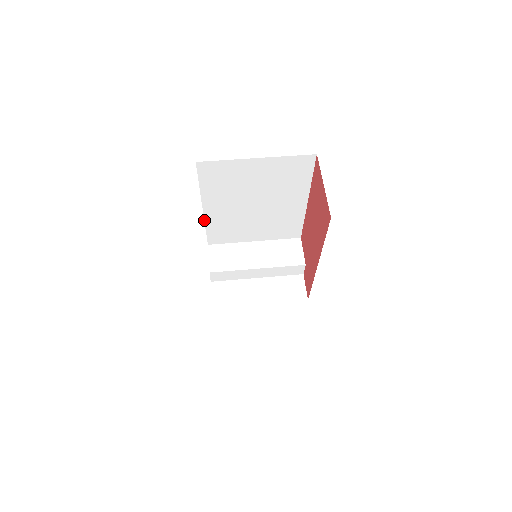
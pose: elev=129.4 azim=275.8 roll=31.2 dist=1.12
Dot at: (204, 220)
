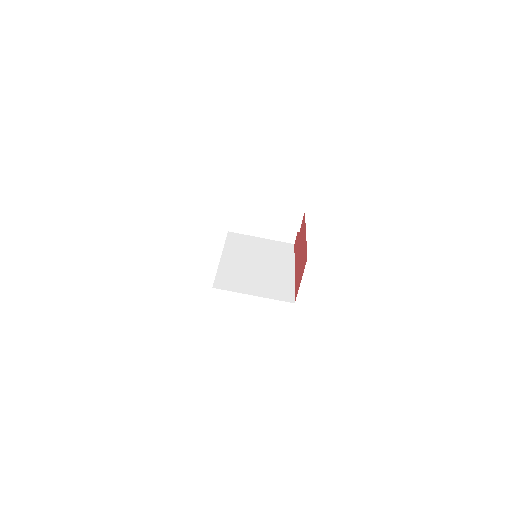
Dot at: occluded
